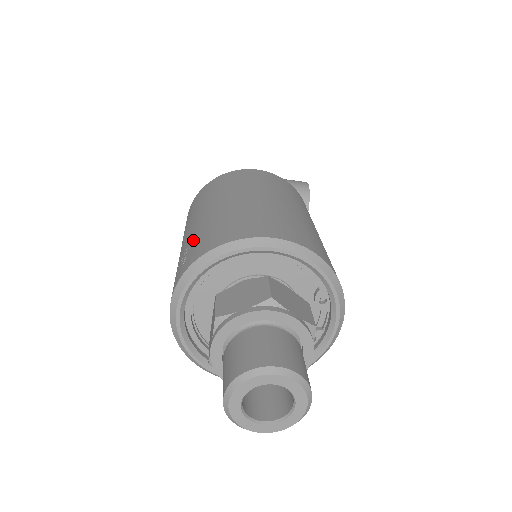
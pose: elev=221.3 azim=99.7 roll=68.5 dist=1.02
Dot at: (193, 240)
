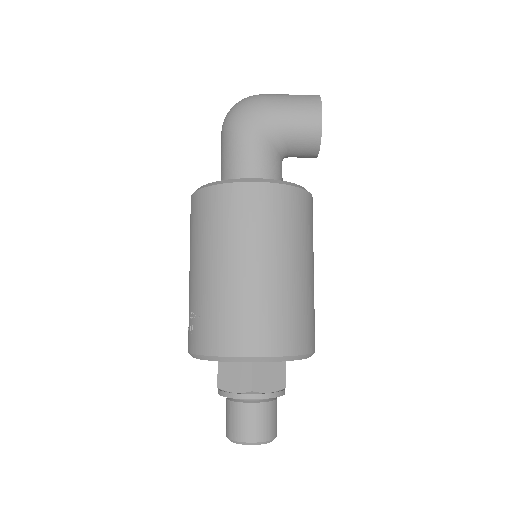
Dot at: (196, 311)
